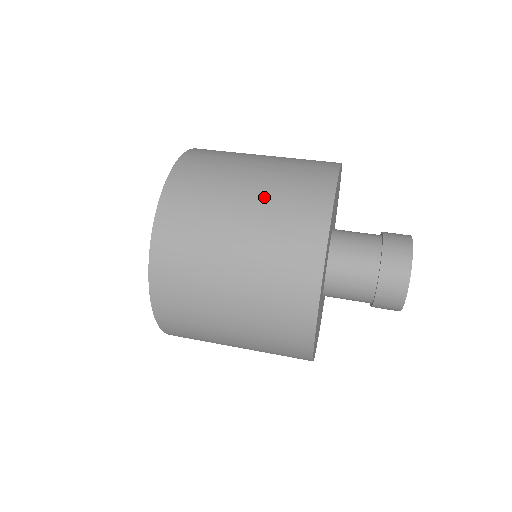
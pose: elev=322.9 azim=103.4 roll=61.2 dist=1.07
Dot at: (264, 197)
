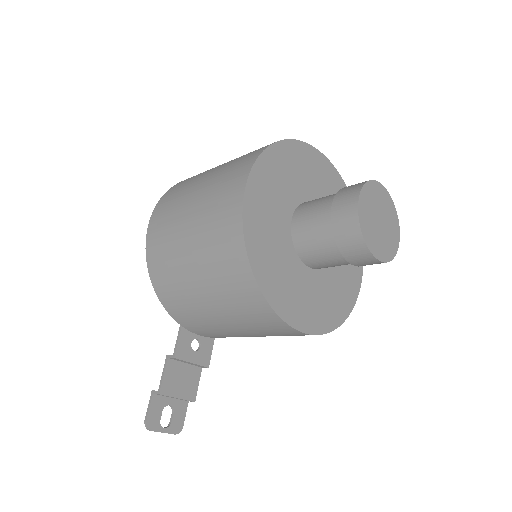
Dot at: occluded
